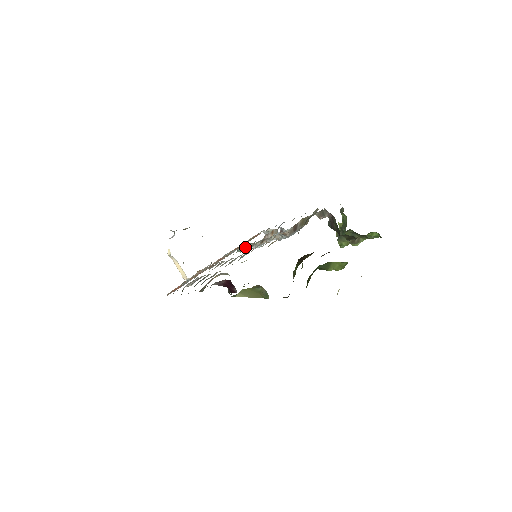
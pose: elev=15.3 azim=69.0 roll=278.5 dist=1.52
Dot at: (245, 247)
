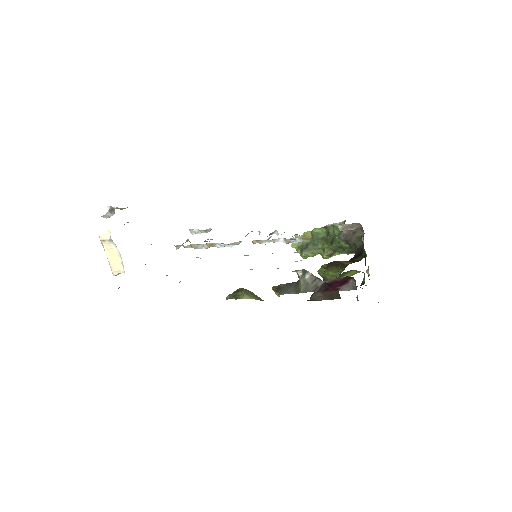
Dot at: (219, 244)
